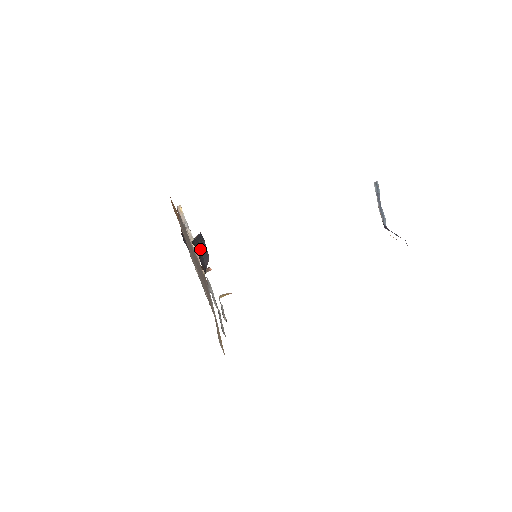
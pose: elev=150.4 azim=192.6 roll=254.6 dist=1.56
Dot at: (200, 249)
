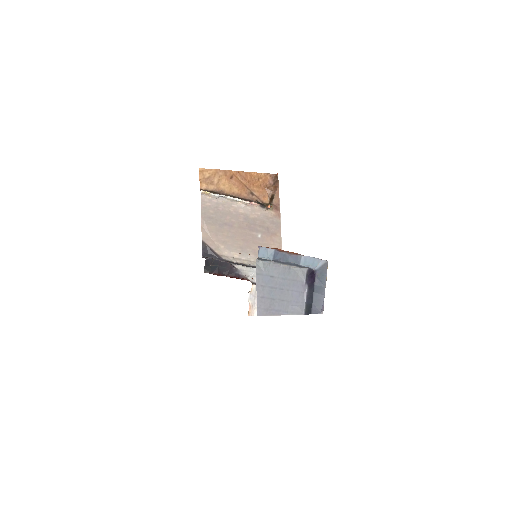
Dot at: (215, 267)
